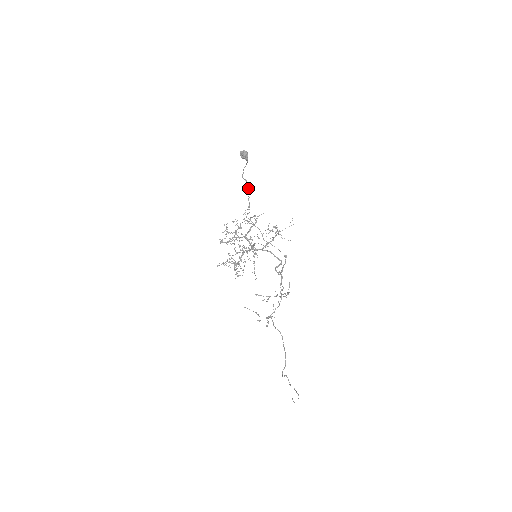
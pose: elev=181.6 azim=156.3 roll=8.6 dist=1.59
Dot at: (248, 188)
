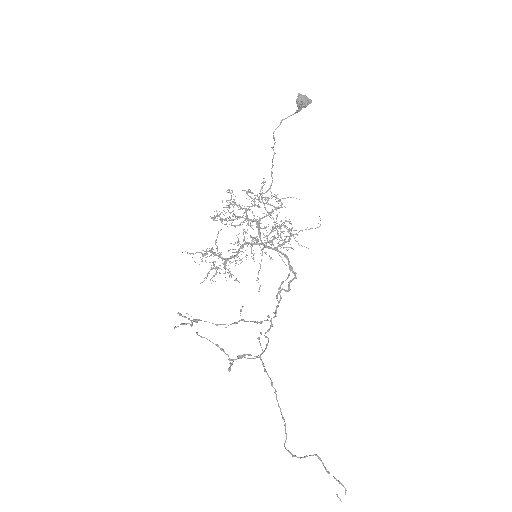
Dot at: occluded
